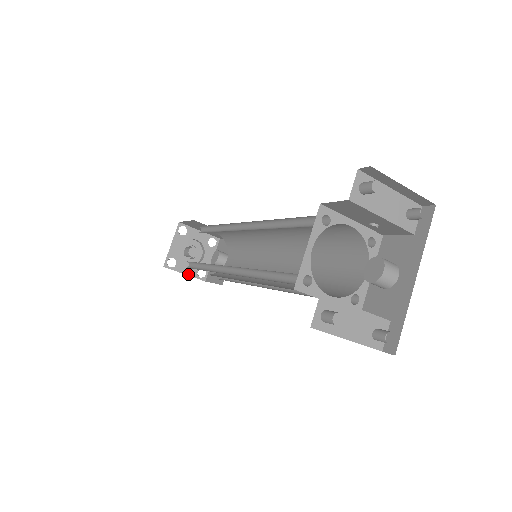
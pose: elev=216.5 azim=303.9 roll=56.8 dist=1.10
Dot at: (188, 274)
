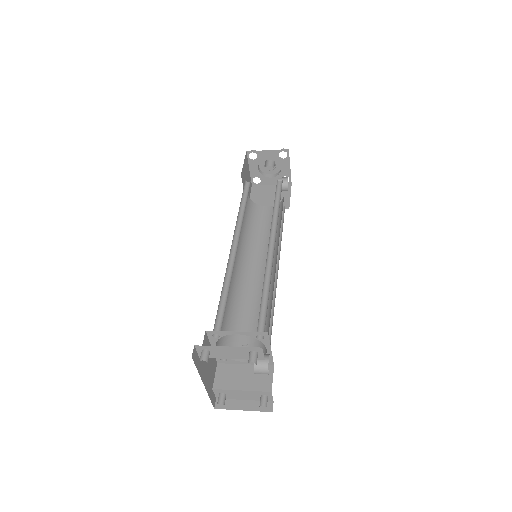
Dot at: (274, 184)
